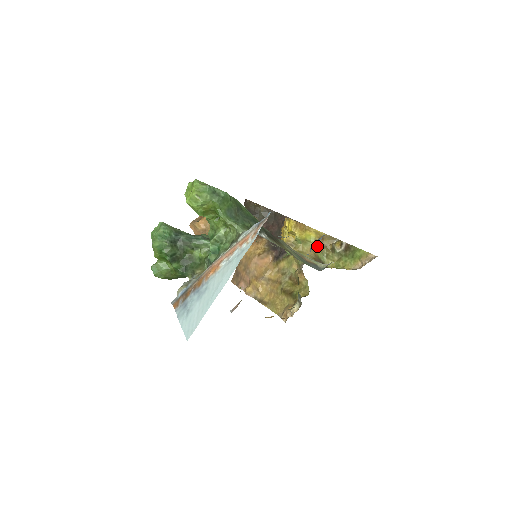
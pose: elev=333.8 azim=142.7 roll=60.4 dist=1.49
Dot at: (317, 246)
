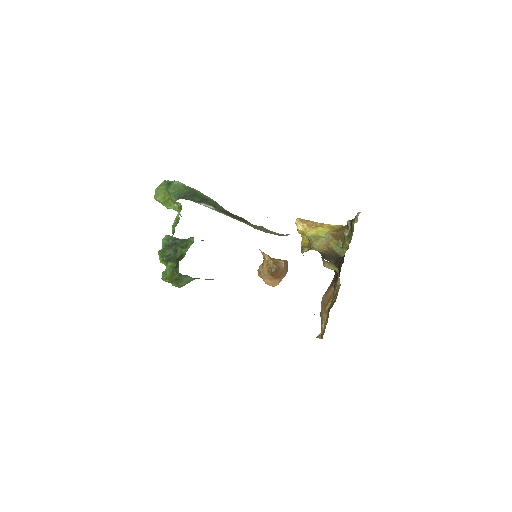
Dot at: (331, 240)
